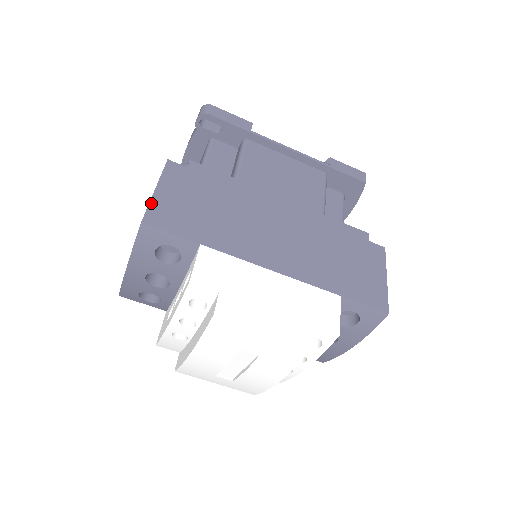
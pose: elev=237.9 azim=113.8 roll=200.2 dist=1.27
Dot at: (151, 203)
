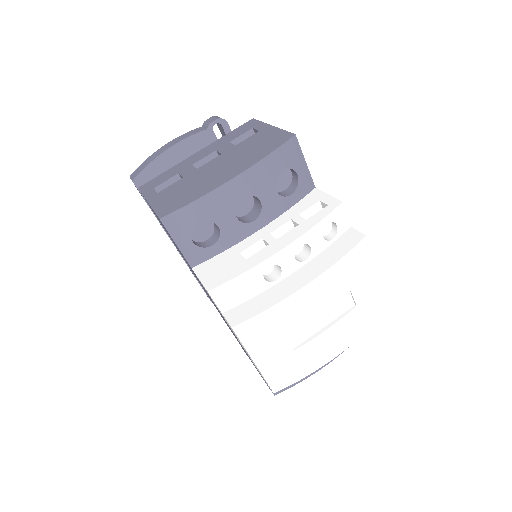
Dot at: (282, 130)
